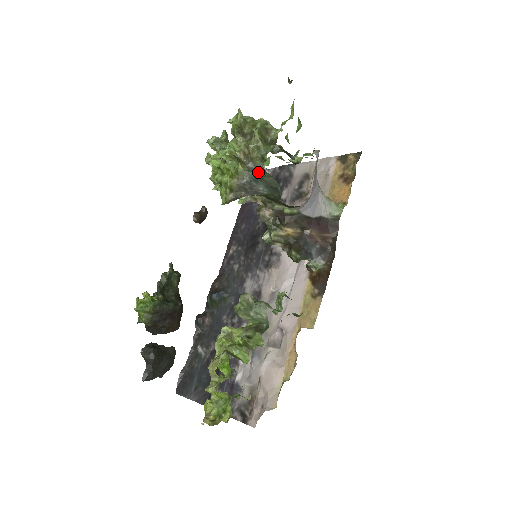
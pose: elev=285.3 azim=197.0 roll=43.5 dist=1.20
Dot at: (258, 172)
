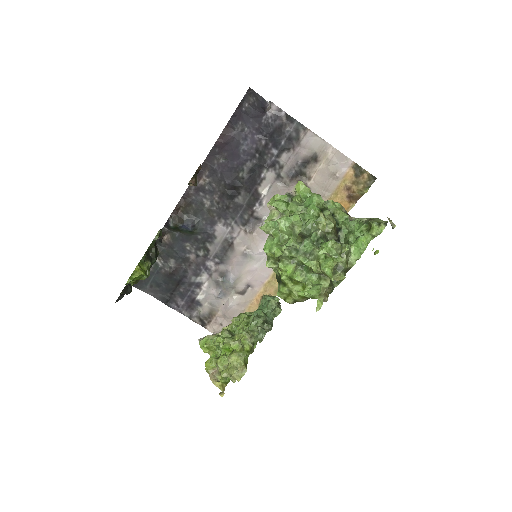
Dot at: occluded
